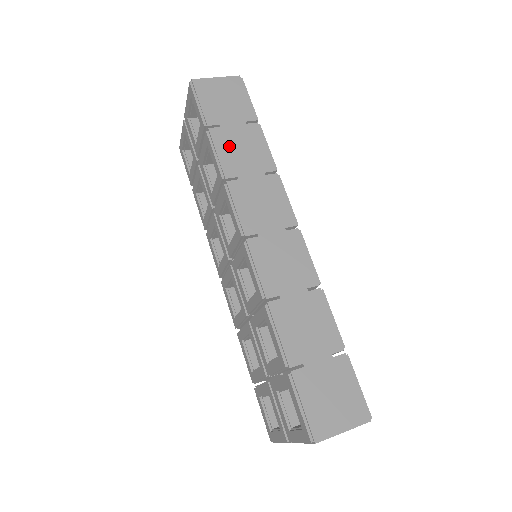
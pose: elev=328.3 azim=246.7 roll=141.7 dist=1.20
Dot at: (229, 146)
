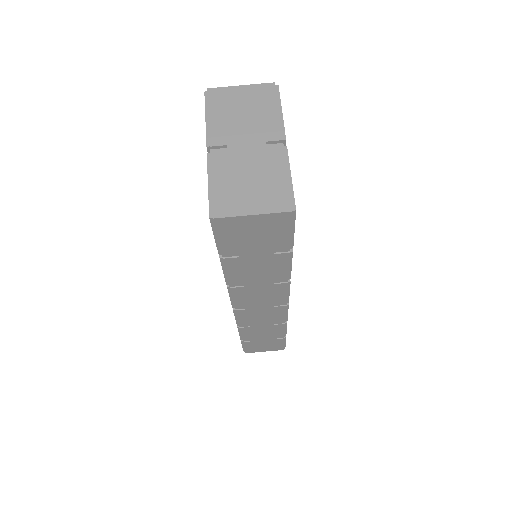
Dot at: (243, 269)
